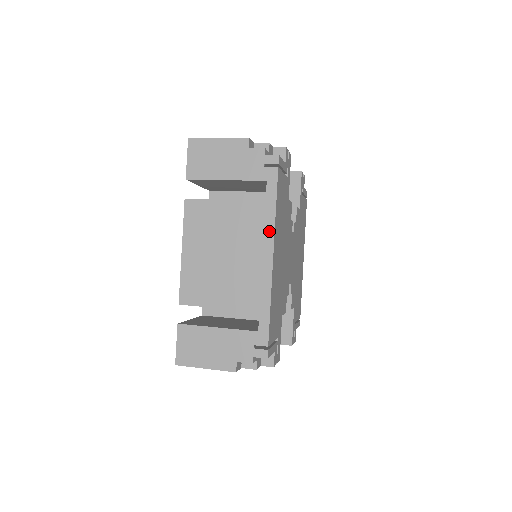
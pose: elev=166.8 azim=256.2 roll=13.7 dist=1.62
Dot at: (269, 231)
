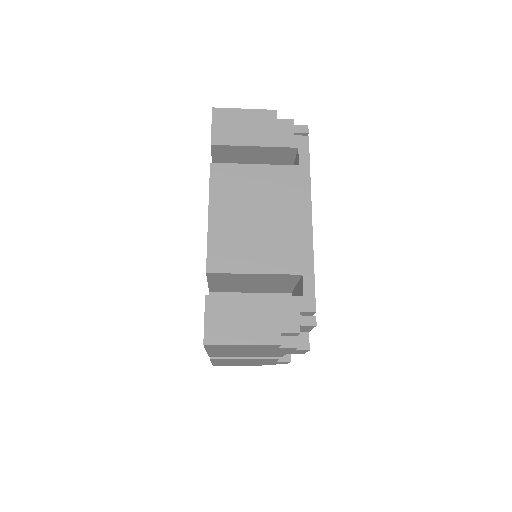
Dot at: (305, 193)
